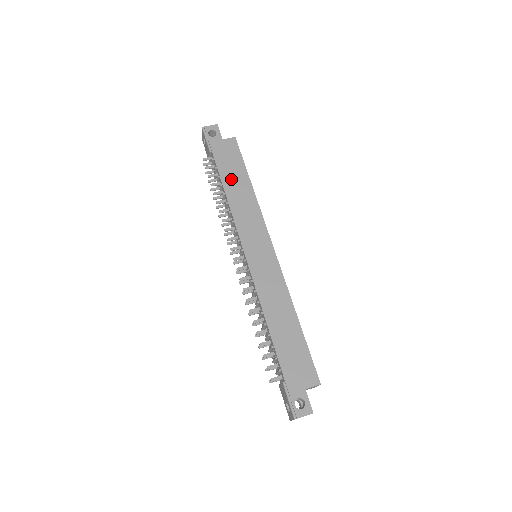
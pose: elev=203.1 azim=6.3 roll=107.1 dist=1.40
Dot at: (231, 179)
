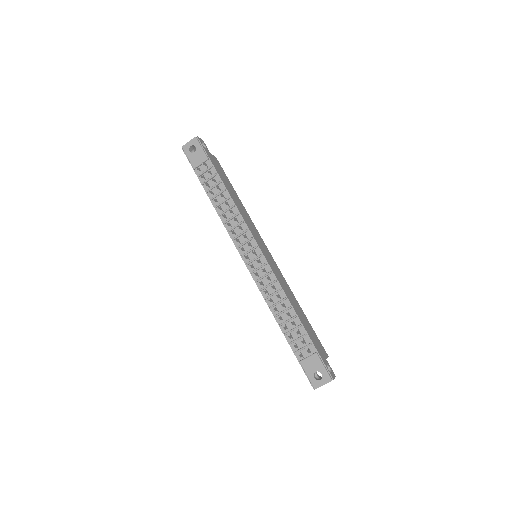
Dot at: (229, 188)
